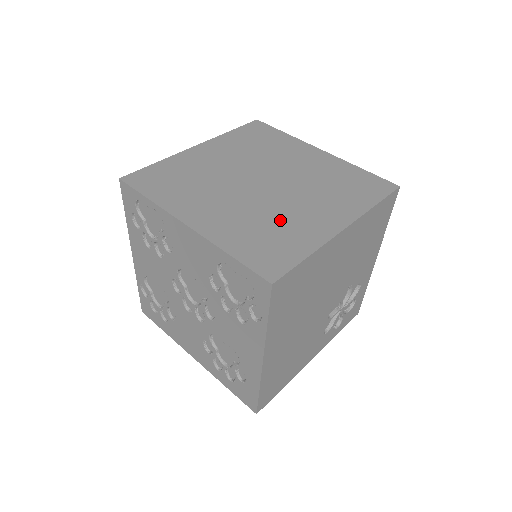
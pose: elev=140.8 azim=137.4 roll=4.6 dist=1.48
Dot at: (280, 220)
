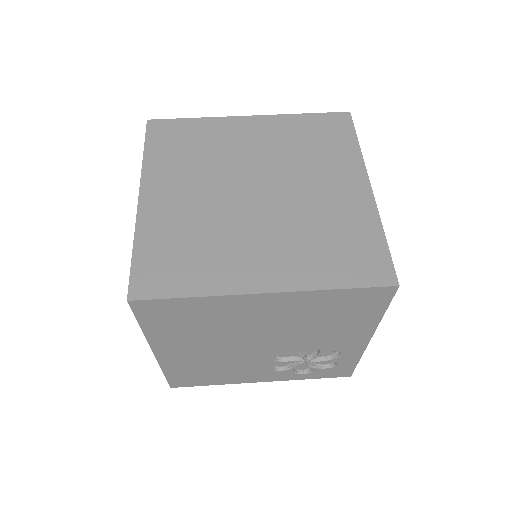
Dot at: (217, 242)
